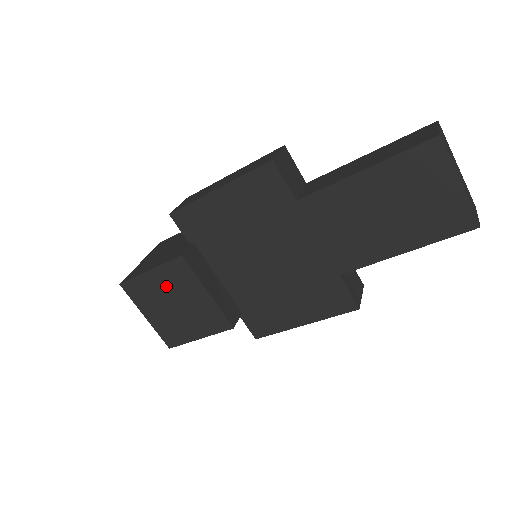
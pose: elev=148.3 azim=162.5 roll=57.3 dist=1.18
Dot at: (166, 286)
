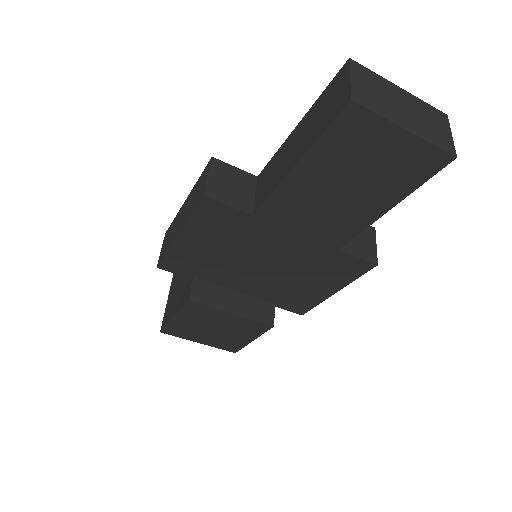
Dot at: (196, 321)
